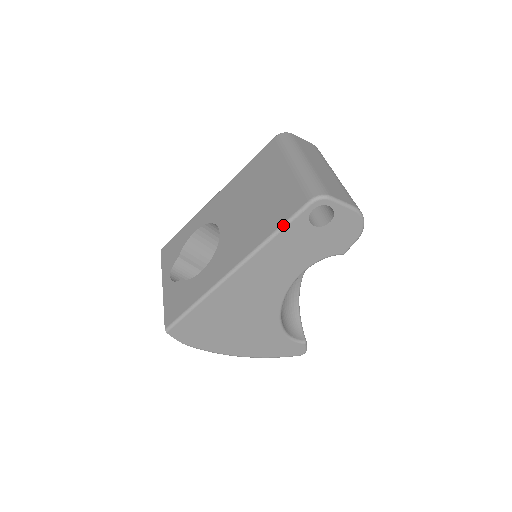
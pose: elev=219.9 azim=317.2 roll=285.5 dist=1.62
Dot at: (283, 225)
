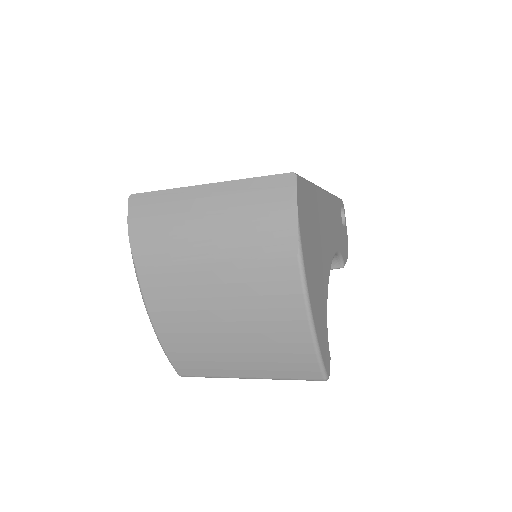
Dot at: (336, 196)
